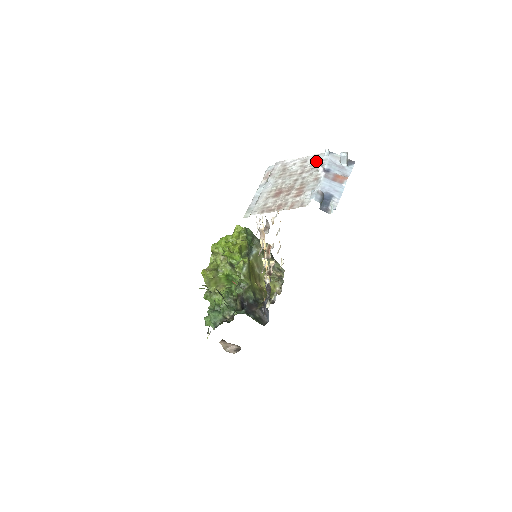
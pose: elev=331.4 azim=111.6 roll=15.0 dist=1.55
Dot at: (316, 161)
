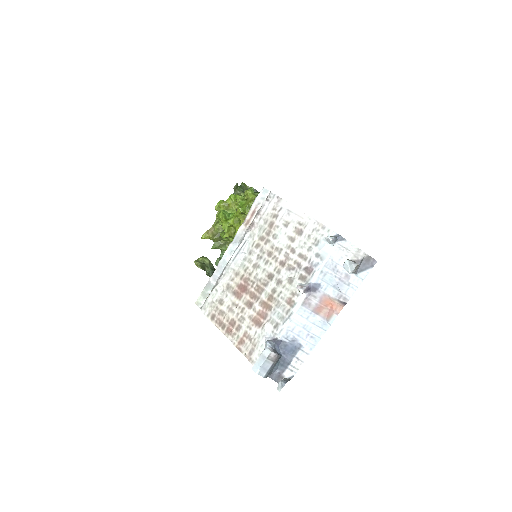
Dot at: (310, 249)
